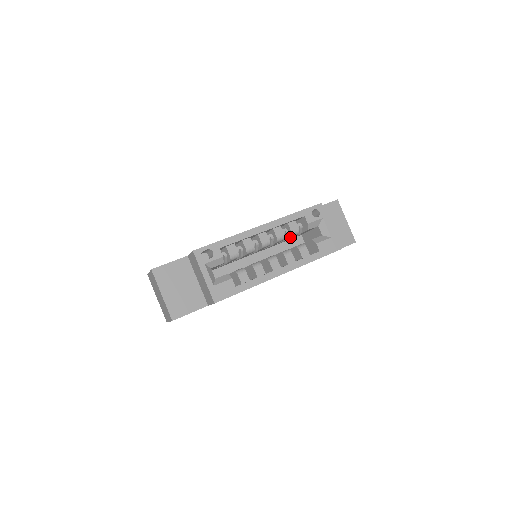
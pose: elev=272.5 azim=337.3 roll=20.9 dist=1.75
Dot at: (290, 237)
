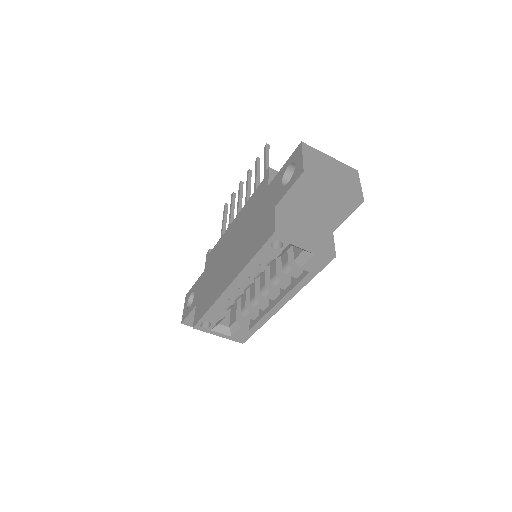
Dot at: occluded
